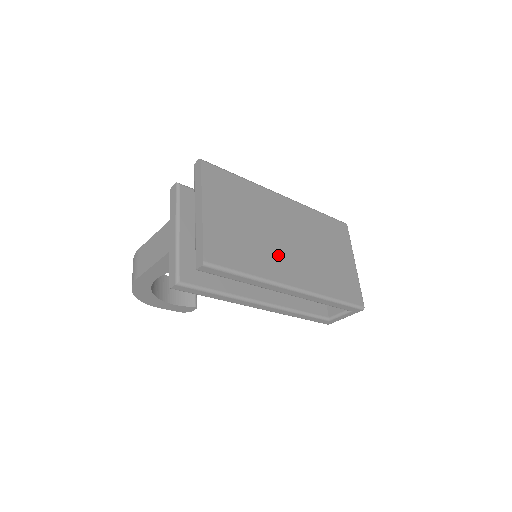
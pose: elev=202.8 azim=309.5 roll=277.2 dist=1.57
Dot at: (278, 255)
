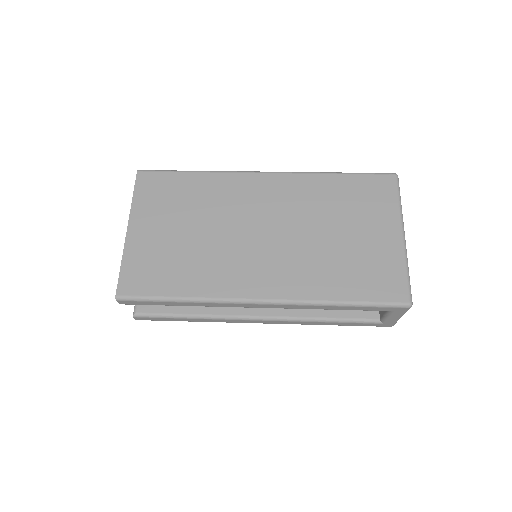
Dot at: (237, 260)
